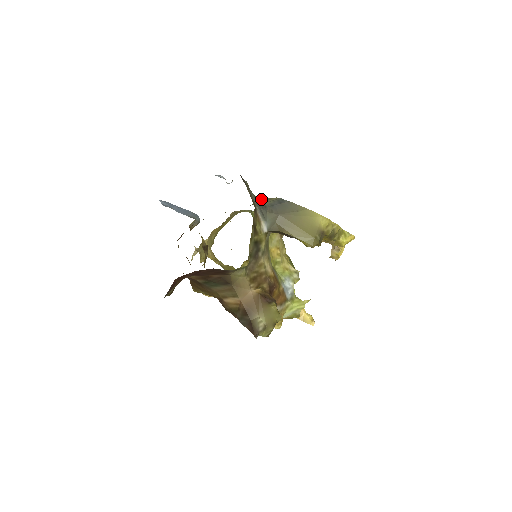
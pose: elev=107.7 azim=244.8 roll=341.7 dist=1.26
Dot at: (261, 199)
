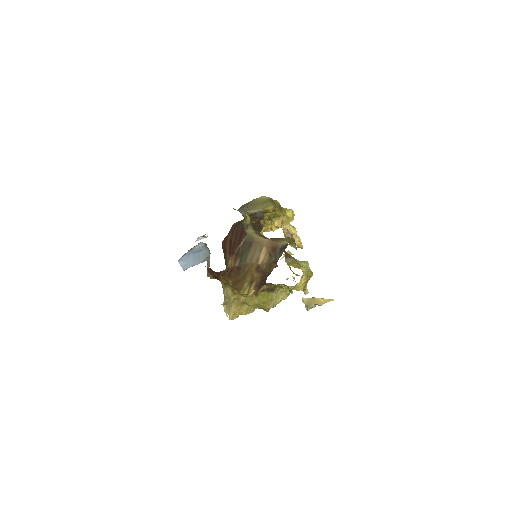
Dot at: occluded
